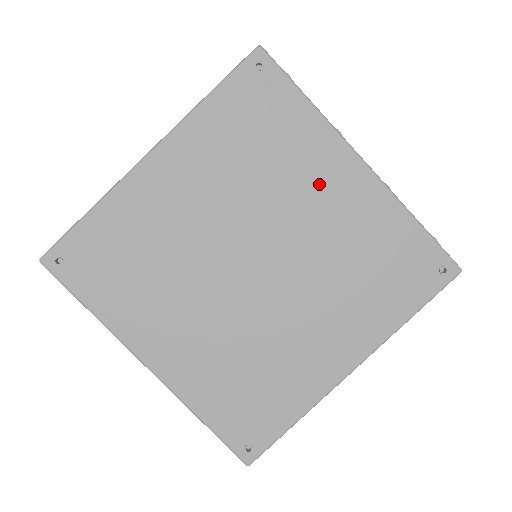
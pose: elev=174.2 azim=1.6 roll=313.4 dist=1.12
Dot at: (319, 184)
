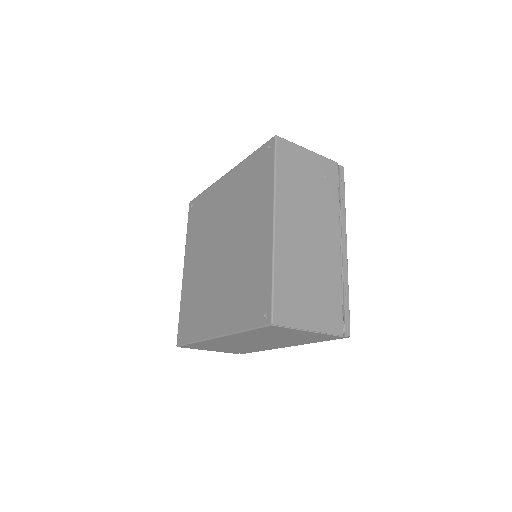
Dot at: (221, 200)
